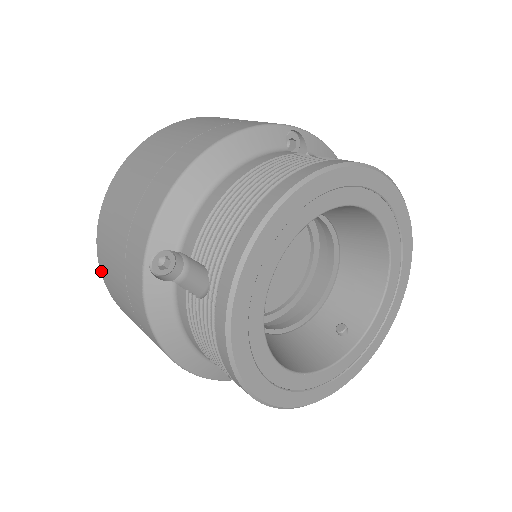
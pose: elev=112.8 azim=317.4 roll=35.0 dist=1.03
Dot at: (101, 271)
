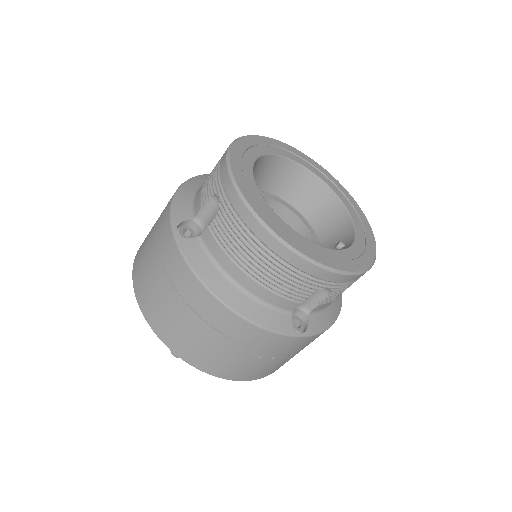
Dot at: (146, 318)
